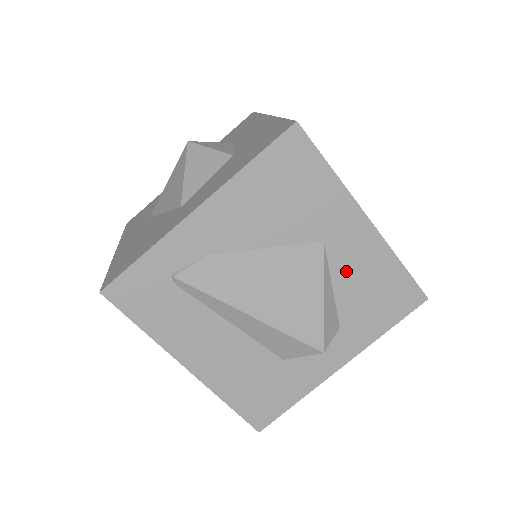
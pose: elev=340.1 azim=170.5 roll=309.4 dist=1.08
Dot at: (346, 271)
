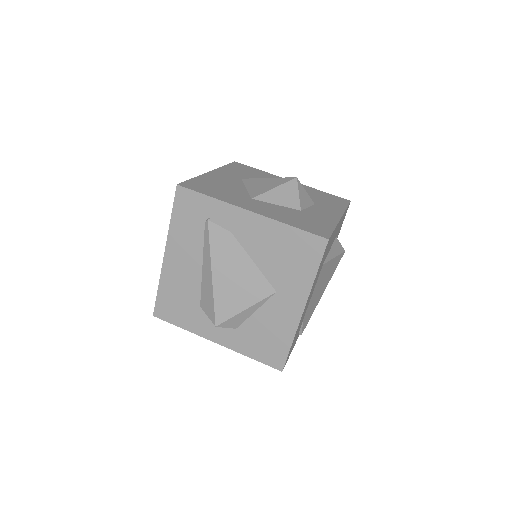
Dot at: (268, 314)
